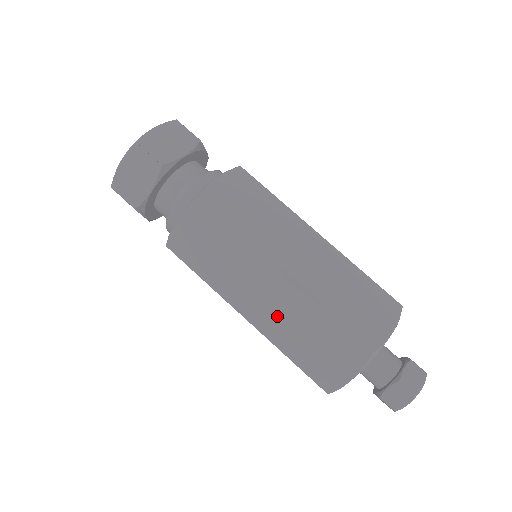
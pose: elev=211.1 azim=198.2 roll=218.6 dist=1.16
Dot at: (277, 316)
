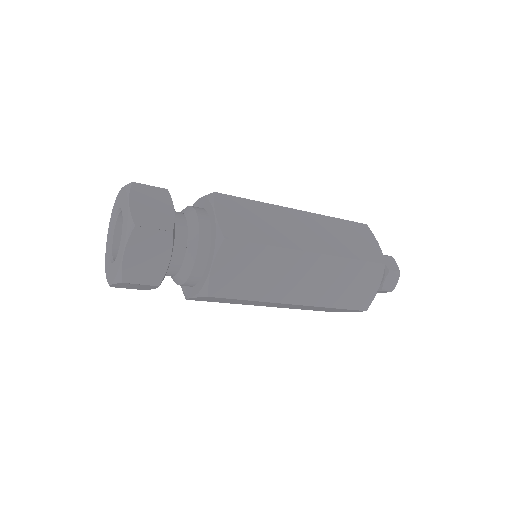
Dot at: (293, 307)
